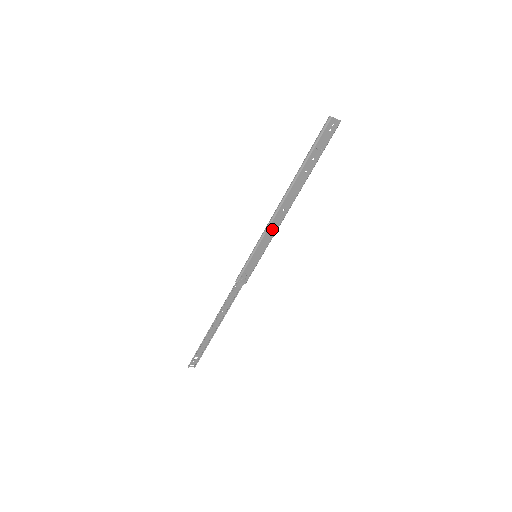
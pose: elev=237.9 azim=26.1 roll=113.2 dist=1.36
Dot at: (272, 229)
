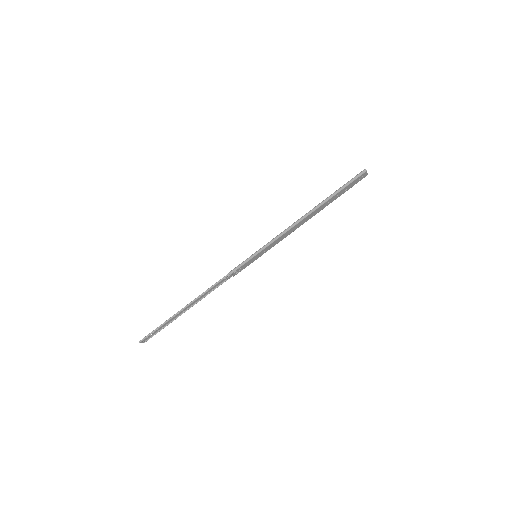
Dot at: (281, 238)
